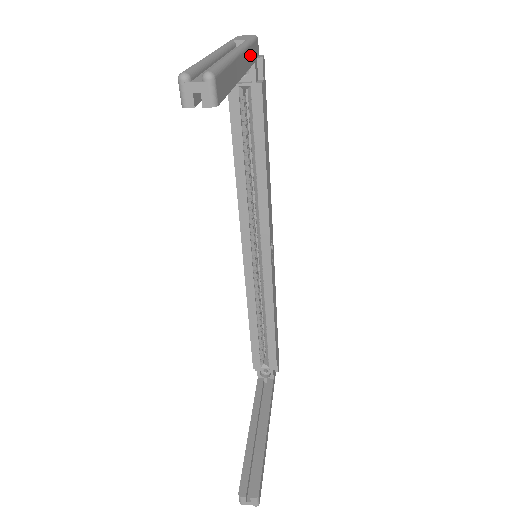
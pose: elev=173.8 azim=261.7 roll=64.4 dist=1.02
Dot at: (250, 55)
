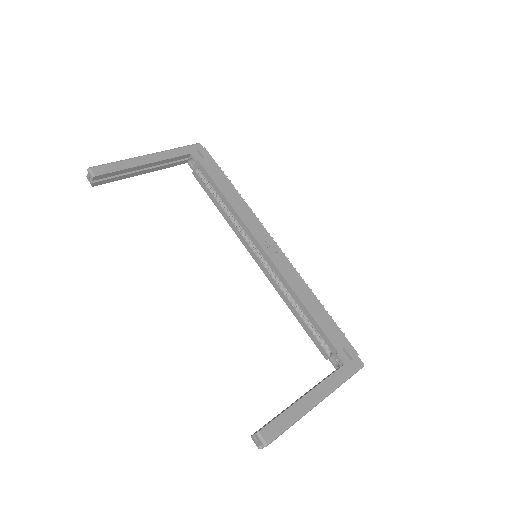
Dot at: (175, 153)
